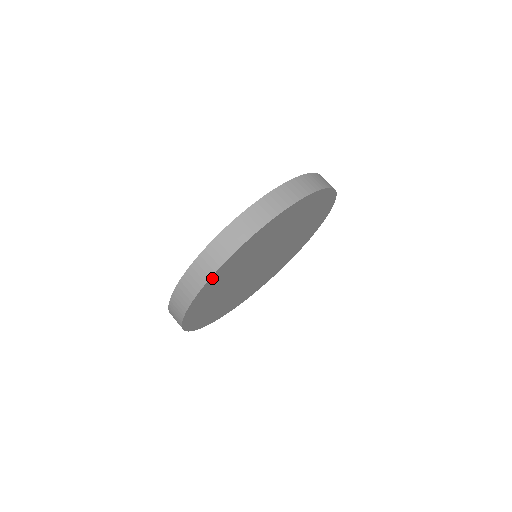
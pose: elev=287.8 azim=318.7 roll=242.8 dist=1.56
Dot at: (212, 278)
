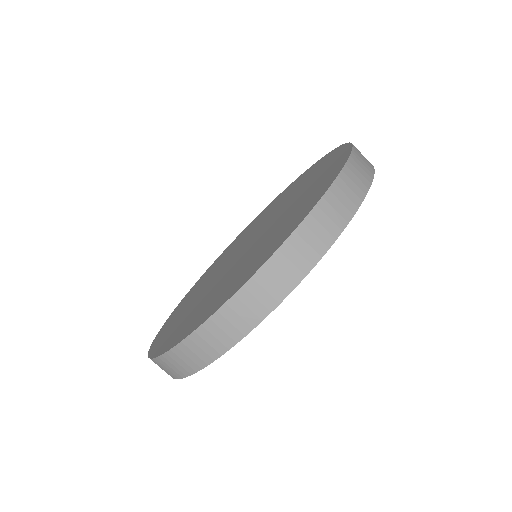
Dot at: (244, 333)
